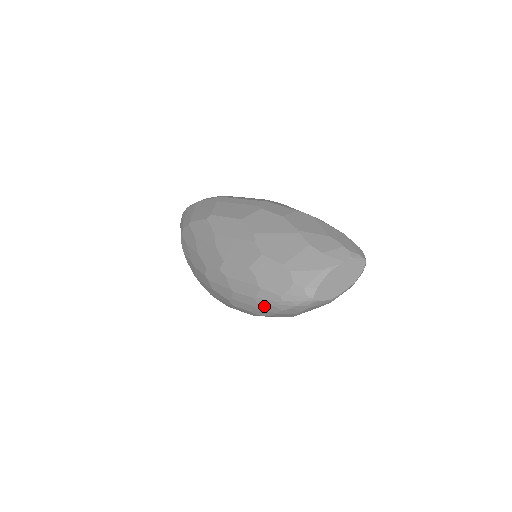
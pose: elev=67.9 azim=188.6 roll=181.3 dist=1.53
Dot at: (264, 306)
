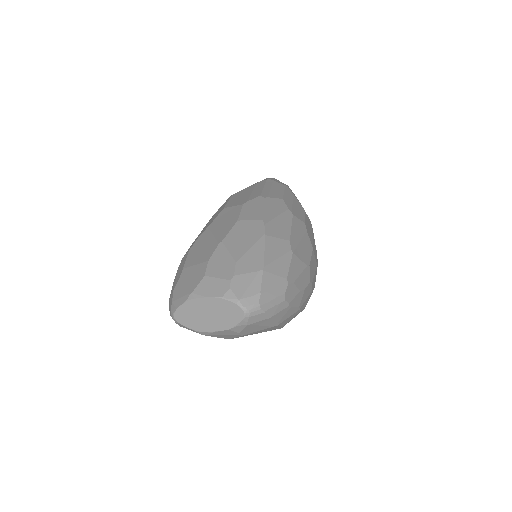
Dot at: occluded
